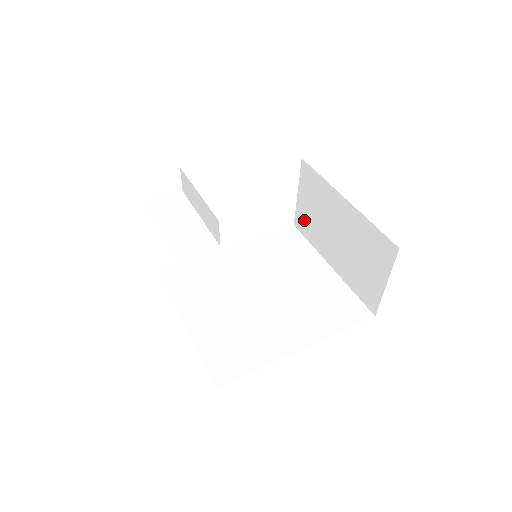
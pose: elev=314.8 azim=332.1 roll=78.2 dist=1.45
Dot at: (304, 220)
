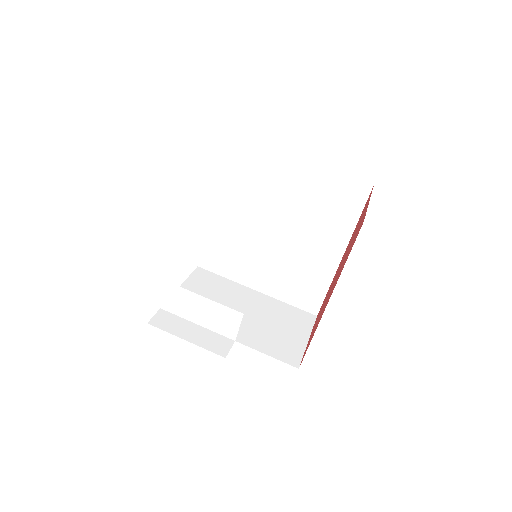
Dot at: occluded
